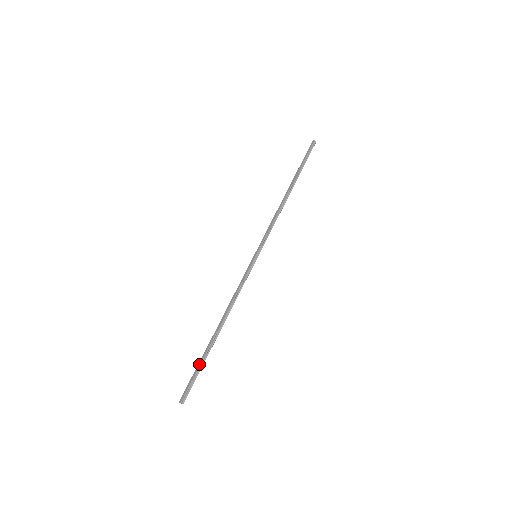
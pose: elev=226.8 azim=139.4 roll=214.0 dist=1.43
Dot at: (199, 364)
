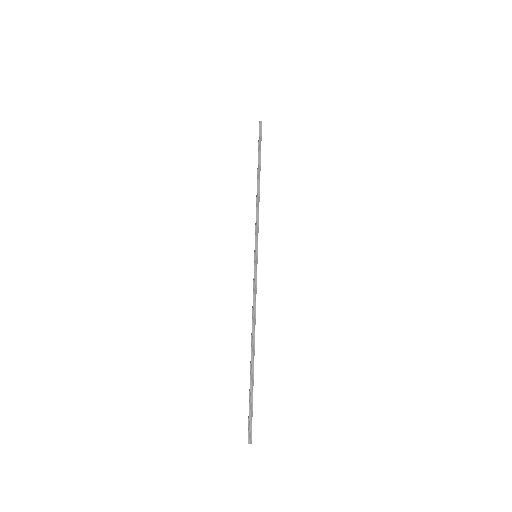
Dot at: (249, 393)
